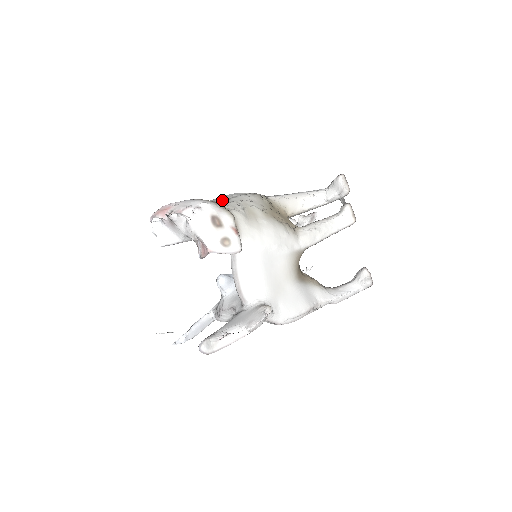
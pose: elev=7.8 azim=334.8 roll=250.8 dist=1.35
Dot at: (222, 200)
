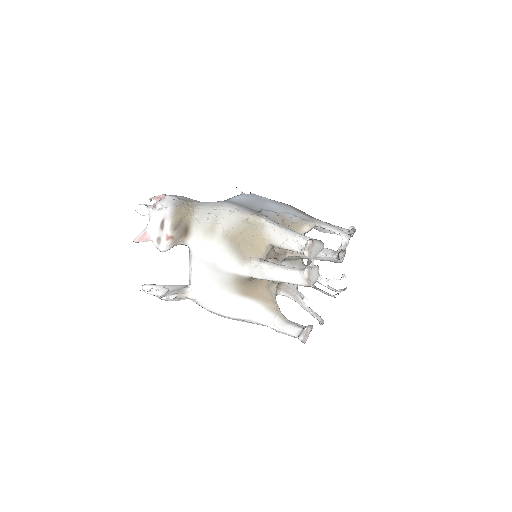
Dot at: (204, 208)
